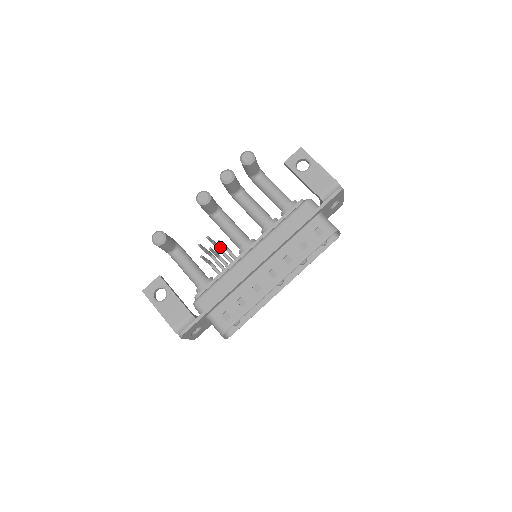
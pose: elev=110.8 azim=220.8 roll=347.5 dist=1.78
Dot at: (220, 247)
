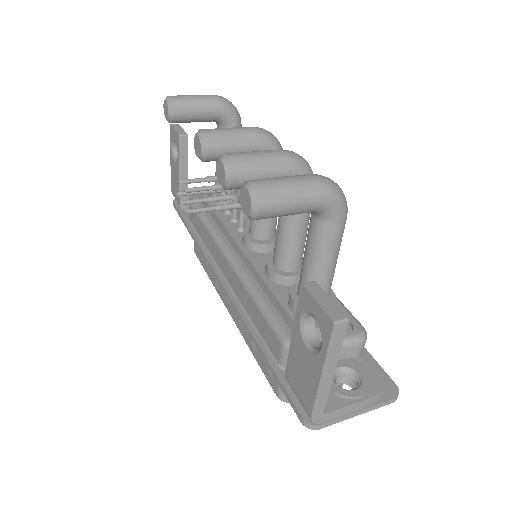
Dot at: occluded
